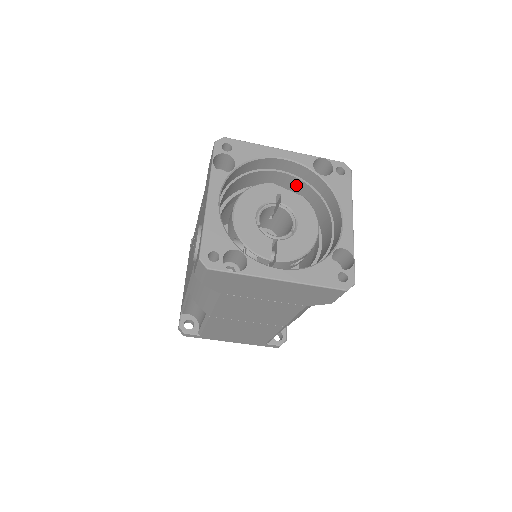
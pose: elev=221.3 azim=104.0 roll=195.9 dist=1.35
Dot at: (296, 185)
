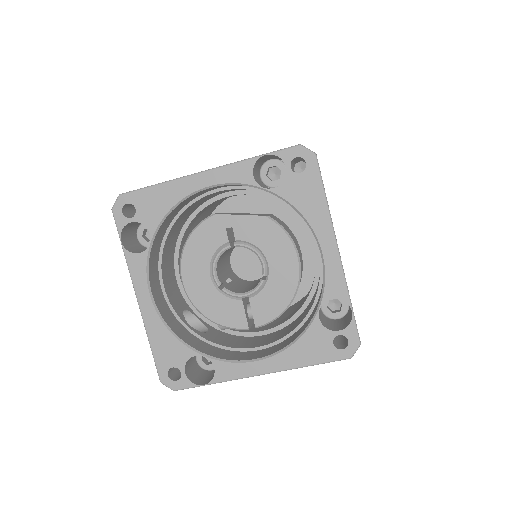
Dot at: occluded
